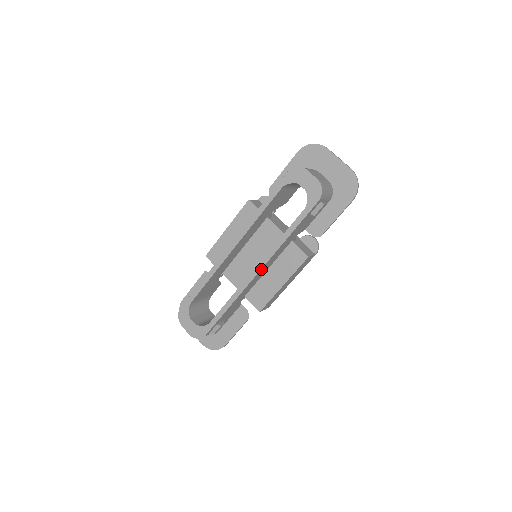
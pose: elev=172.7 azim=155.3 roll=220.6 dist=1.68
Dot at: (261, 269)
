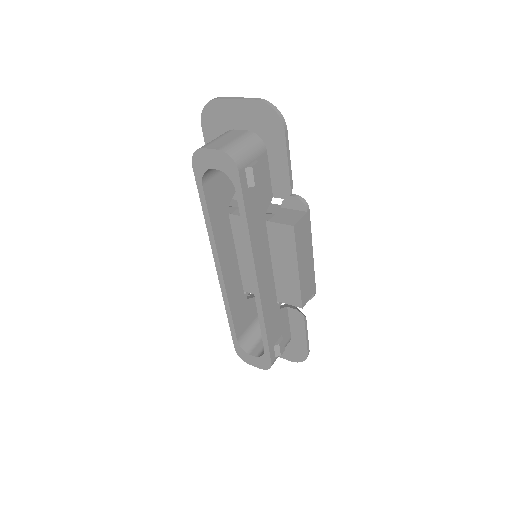
Dot at: (257, 275)
